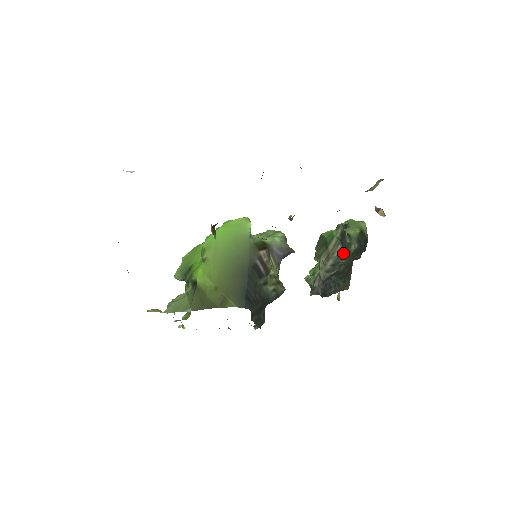
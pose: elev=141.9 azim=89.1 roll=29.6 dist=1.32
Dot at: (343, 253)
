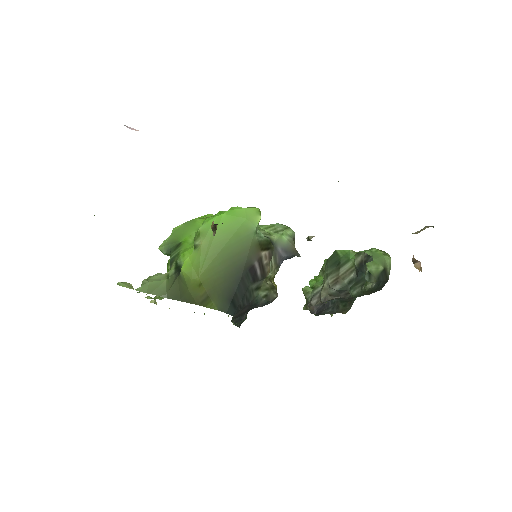
Dot at: (355, 285)
